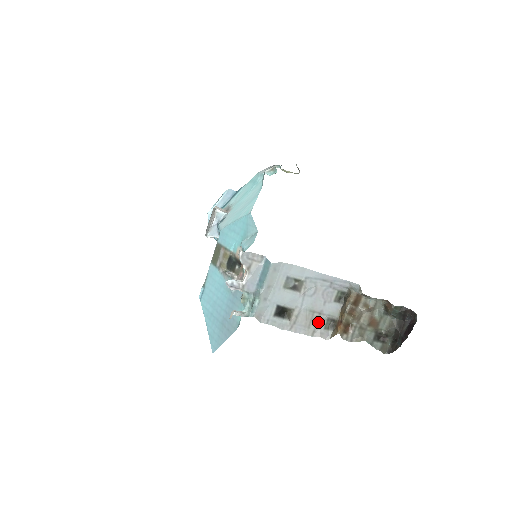
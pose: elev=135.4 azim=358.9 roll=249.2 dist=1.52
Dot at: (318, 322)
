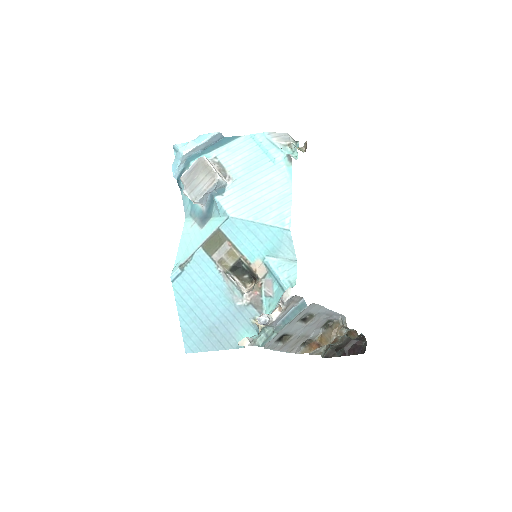
Dot at: (300, 343)
